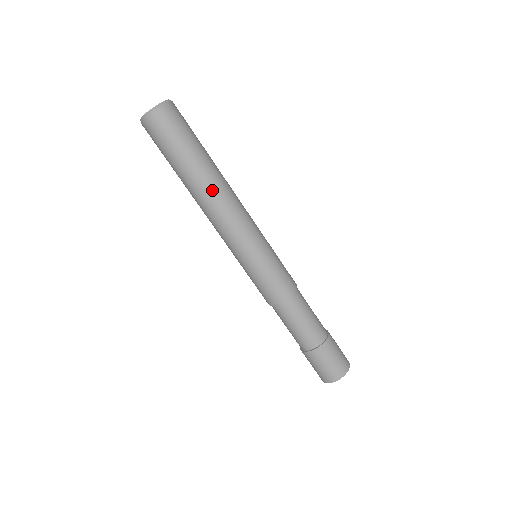
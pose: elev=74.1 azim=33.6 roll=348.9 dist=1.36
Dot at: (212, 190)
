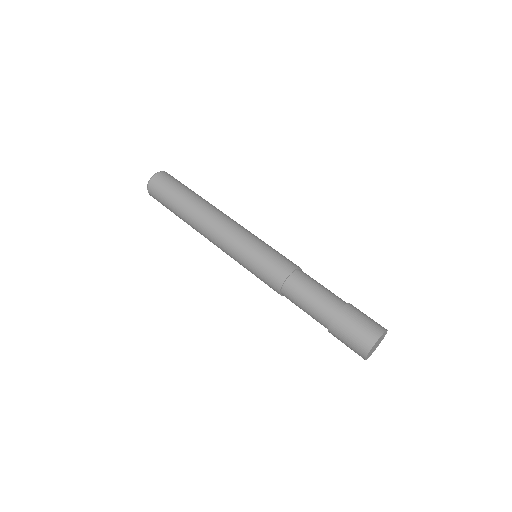
Dot at: (197, 217)
